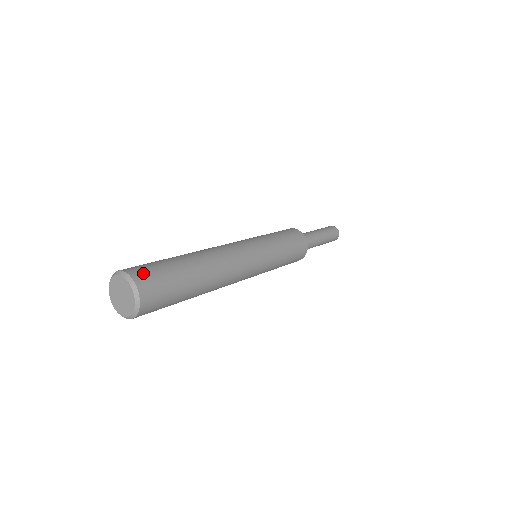
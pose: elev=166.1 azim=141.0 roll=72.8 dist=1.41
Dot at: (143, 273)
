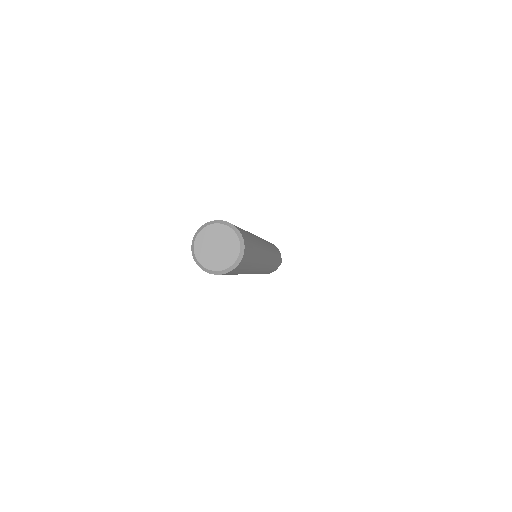
Dot at: occluded
